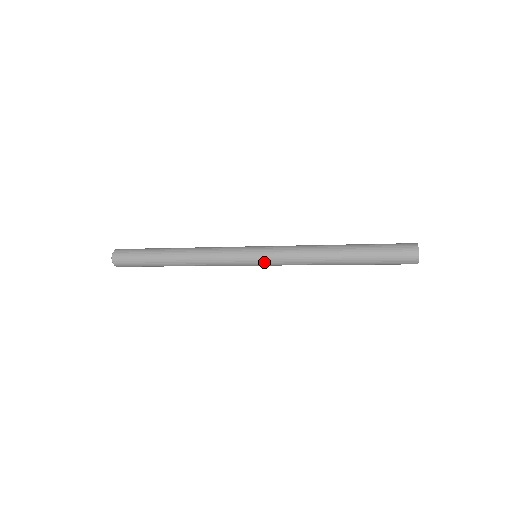
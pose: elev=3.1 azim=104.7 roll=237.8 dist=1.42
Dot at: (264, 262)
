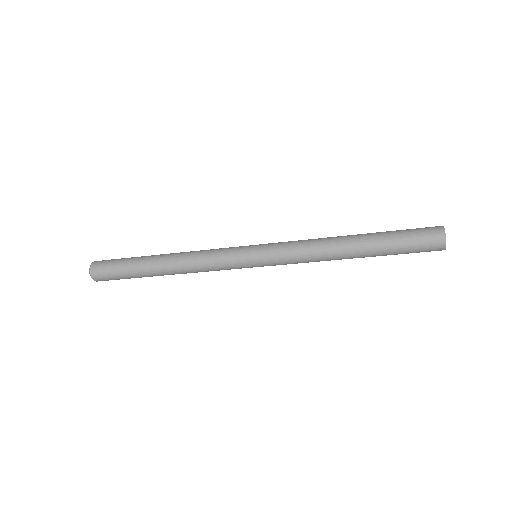
Dot at: (267, 265)
